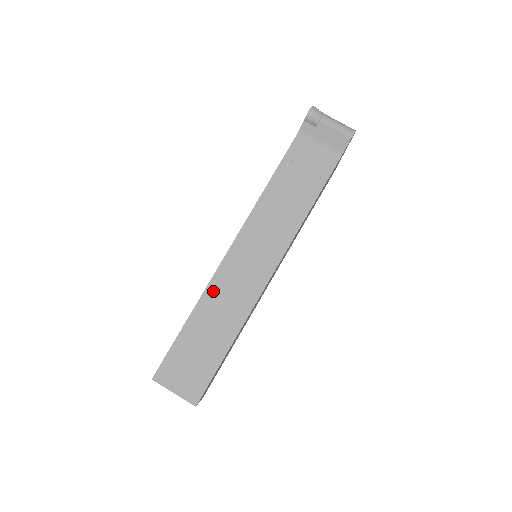
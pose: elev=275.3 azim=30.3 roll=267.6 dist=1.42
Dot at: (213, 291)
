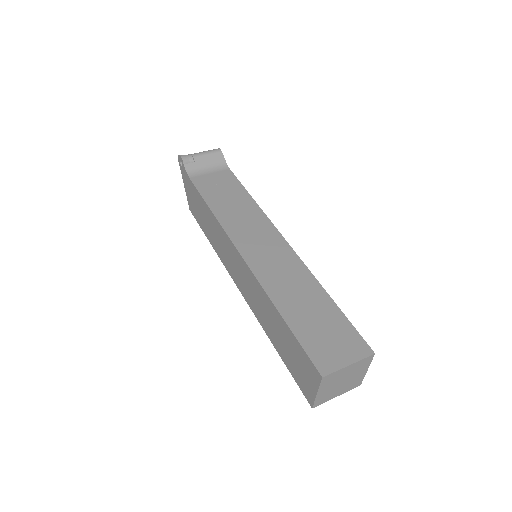
Dot at: (267, 281)
